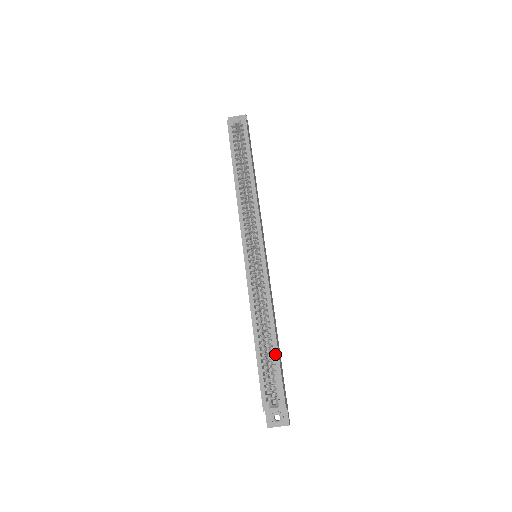
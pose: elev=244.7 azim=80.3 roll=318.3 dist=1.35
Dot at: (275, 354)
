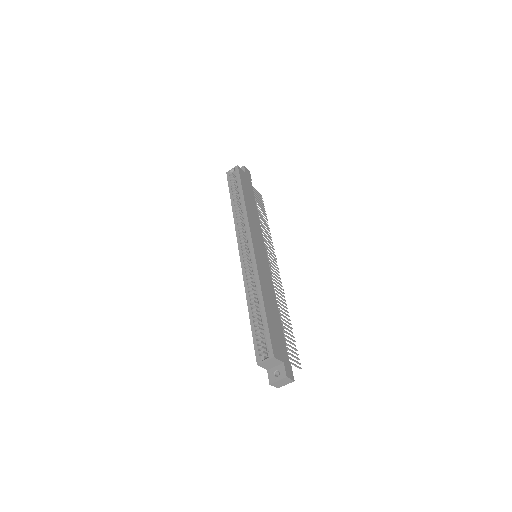
Dot at: (264, 317)
